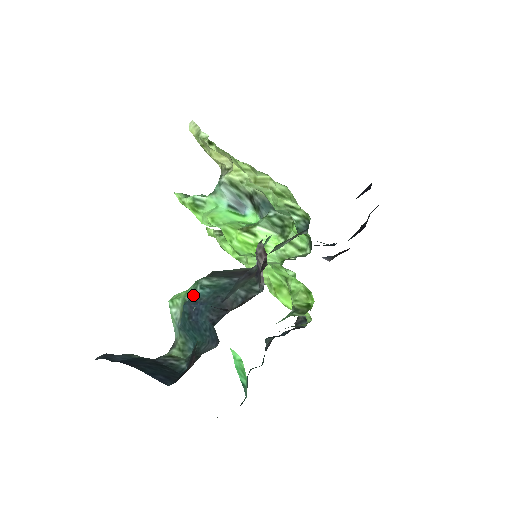
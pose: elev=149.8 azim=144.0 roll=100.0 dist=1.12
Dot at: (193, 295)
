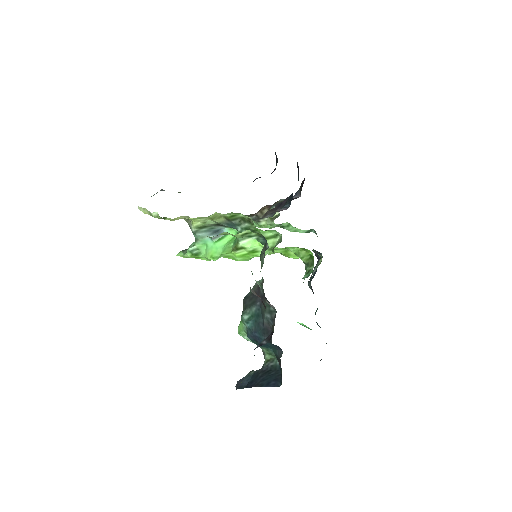
Dot at: (247, 328)
